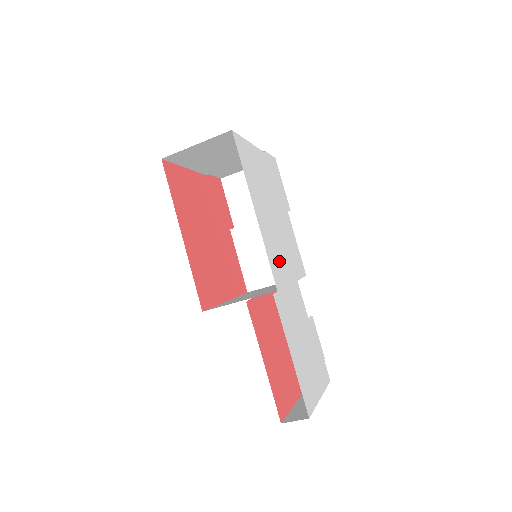
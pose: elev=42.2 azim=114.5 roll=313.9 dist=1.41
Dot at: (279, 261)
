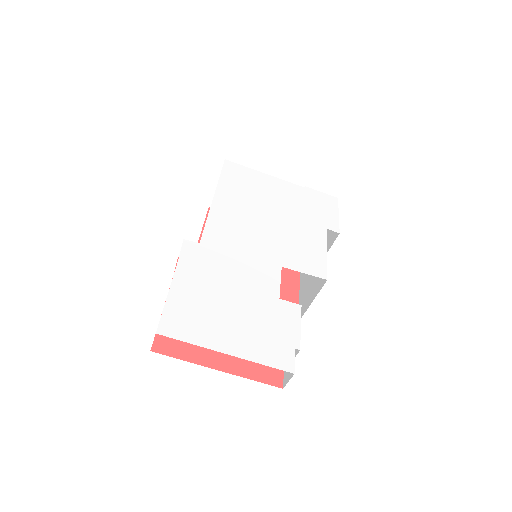
Dot at: (237, 236)
